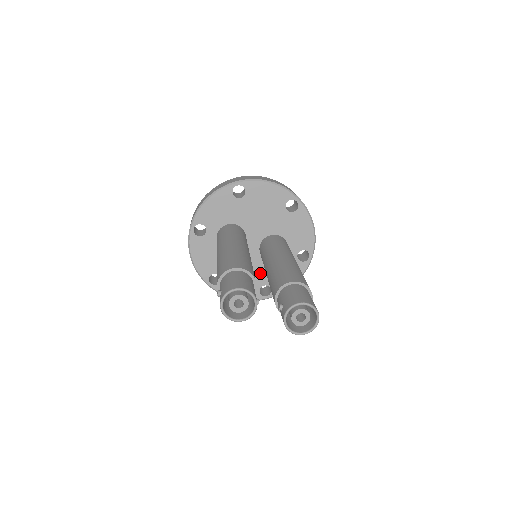
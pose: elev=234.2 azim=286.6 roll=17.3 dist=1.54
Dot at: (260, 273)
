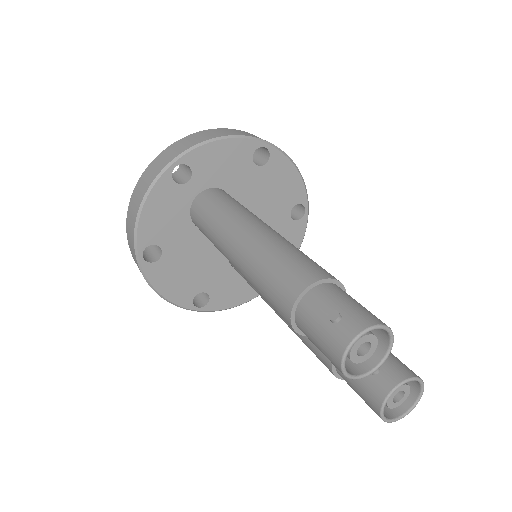
Dot at: (211, 274)
